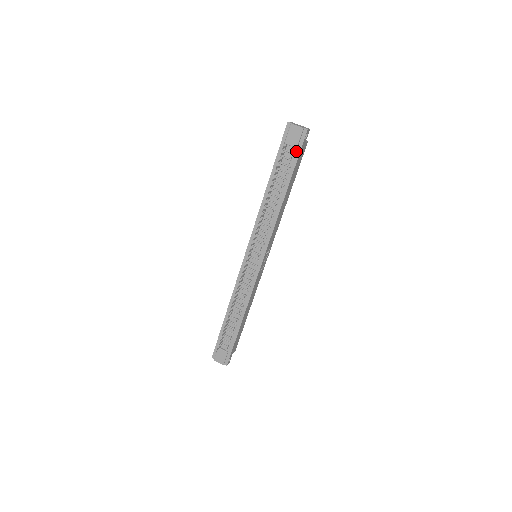
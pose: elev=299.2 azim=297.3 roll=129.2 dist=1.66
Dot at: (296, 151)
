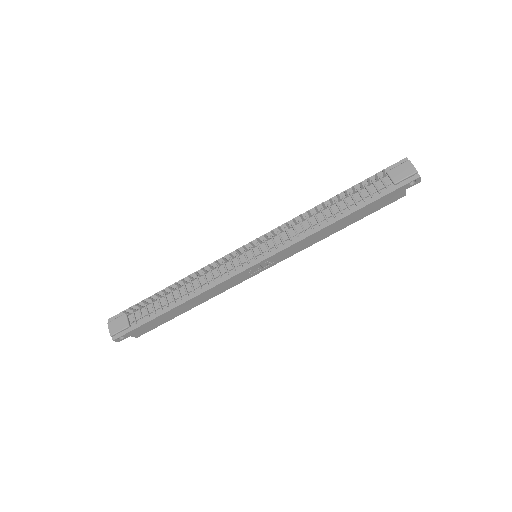
Dot at: (391, 187)
